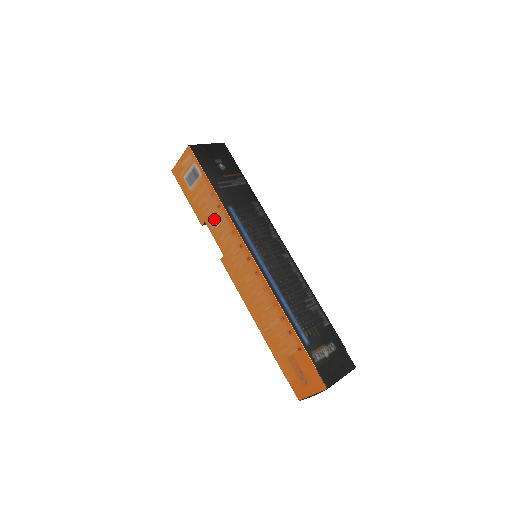
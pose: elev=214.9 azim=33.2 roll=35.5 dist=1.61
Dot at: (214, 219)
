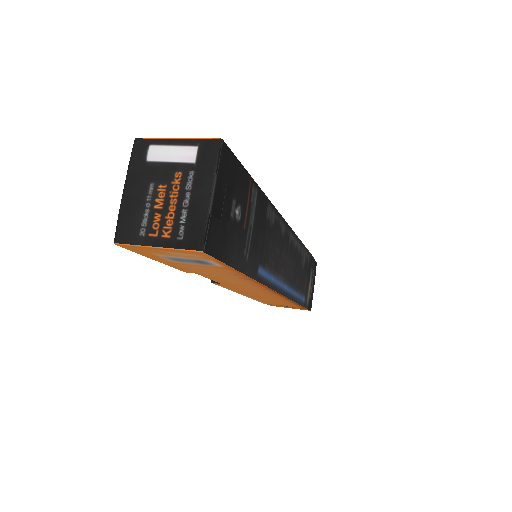
Dot at: (222, 278)
